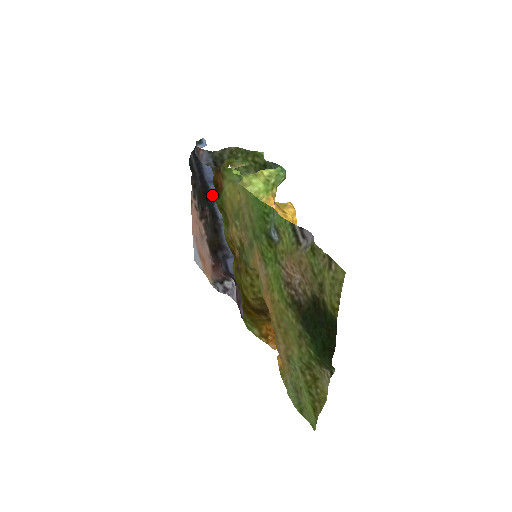
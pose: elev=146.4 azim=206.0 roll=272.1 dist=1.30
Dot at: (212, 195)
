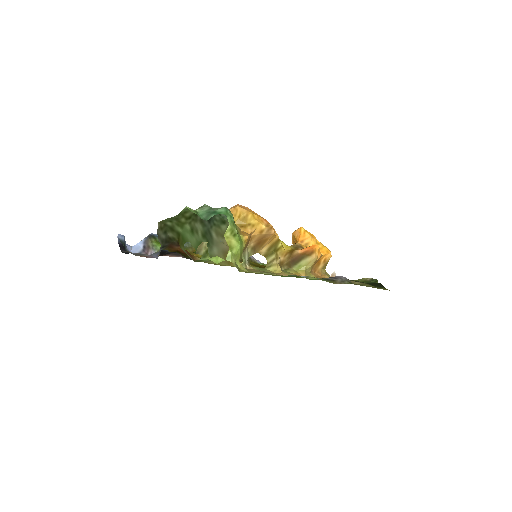
Dot at: occluded
